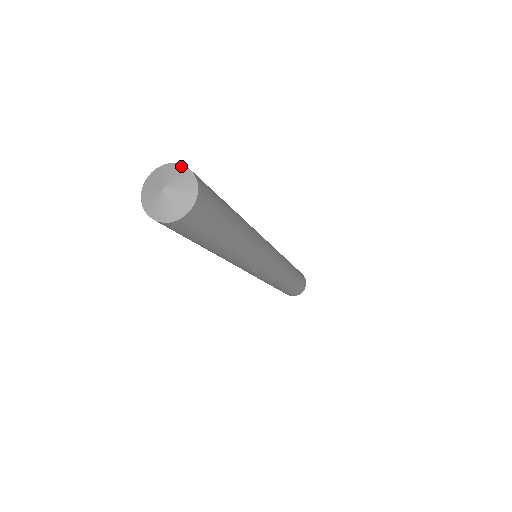
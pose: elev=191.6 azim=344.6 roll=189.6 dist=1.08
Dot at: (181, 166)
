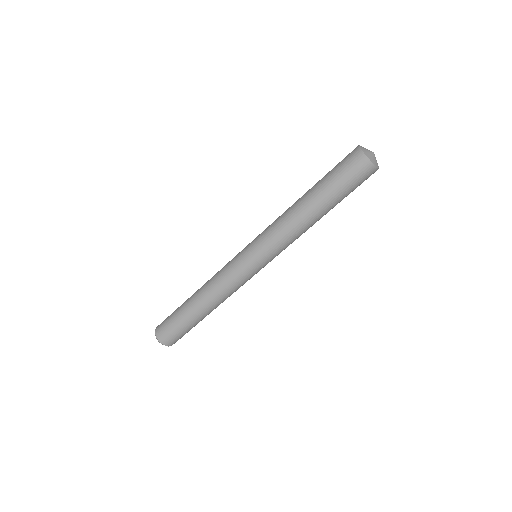
Dot at: occluded
